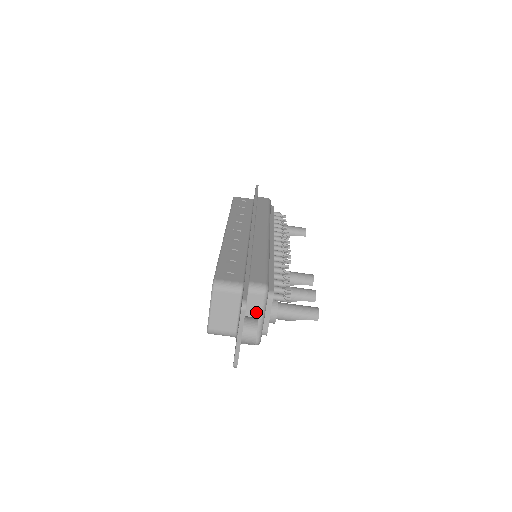
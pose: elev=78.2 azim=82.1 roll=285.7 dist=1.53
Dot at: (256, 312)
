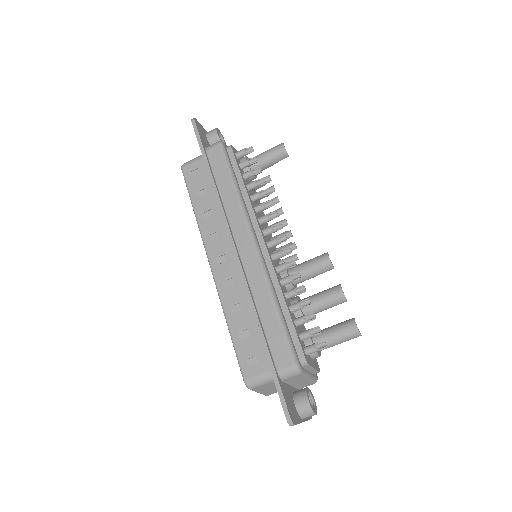
Dot at: (300, 380)
